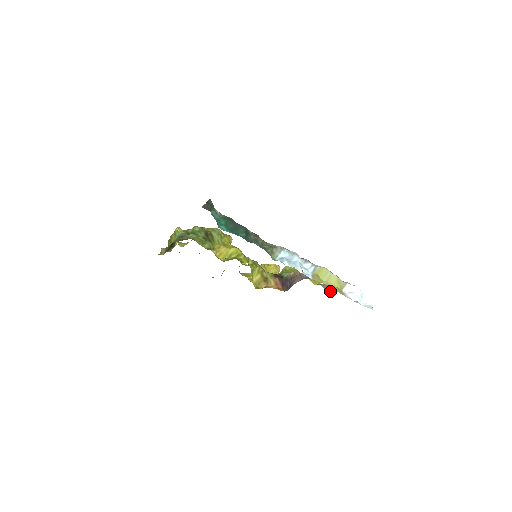
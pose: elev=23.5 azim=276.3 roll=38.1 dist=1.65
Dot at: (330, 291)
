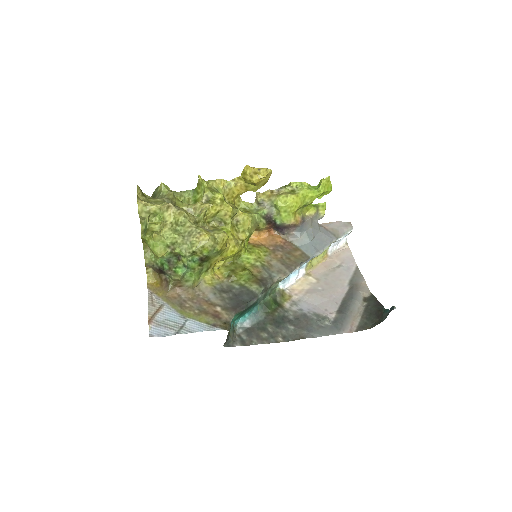
Dot at: occluded
